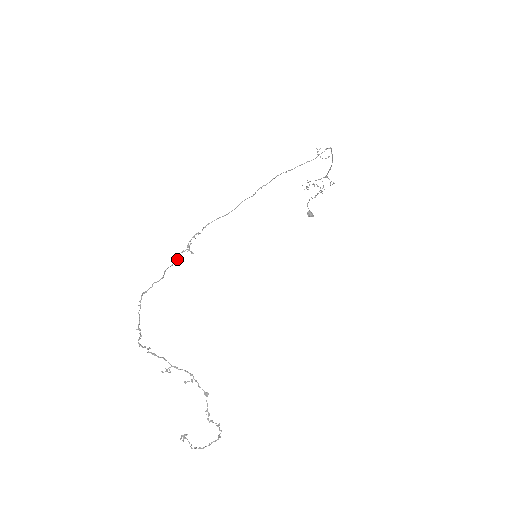
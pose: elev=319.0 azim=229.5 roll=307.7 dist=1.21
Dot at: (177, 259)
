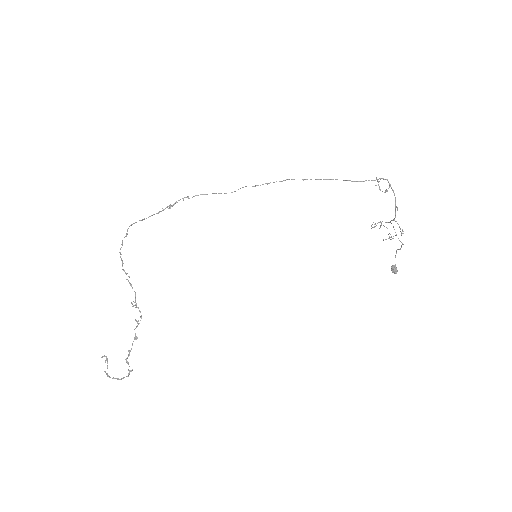
Dot at: (163, 210)
